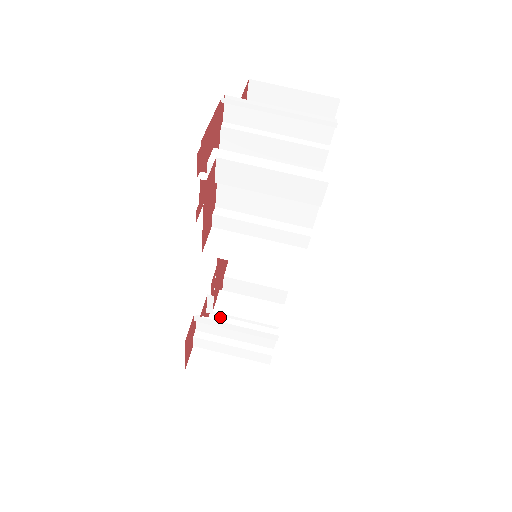
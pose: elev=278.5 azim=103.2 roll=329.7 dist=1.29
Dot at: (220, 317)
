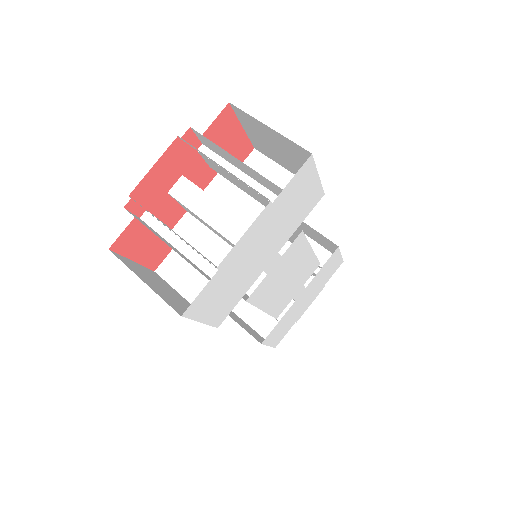
Dot at: occluded
